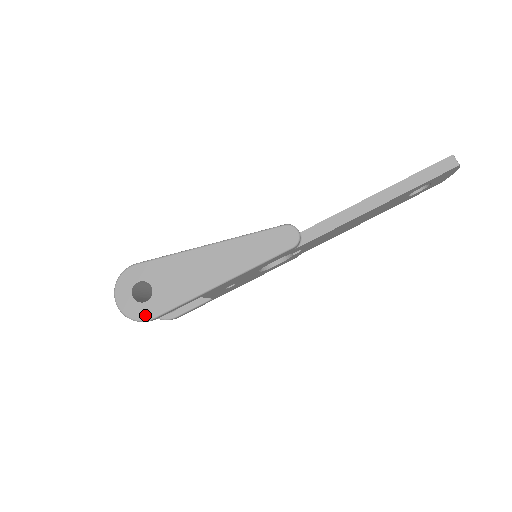
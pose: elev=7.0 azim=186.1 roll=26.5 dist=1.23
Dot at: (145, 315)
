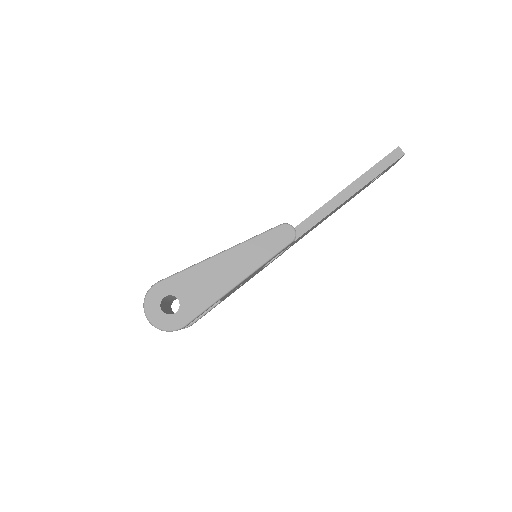
Dot at: (177, 324)
